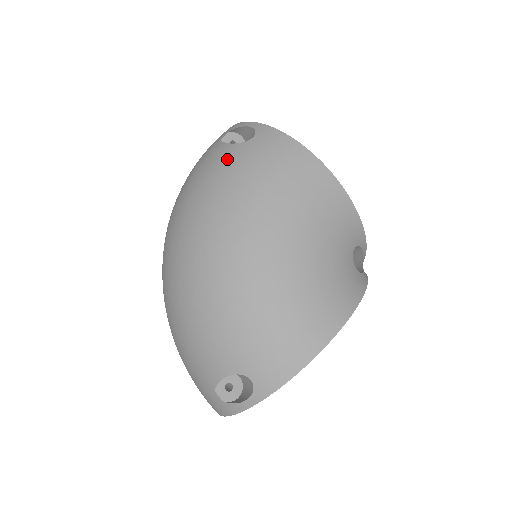
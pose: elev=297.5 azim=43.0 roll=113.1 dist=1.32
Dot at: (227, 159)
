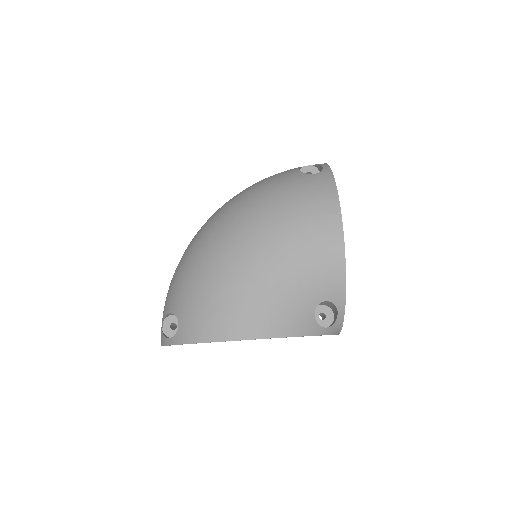
Dot at: (285, 177)
